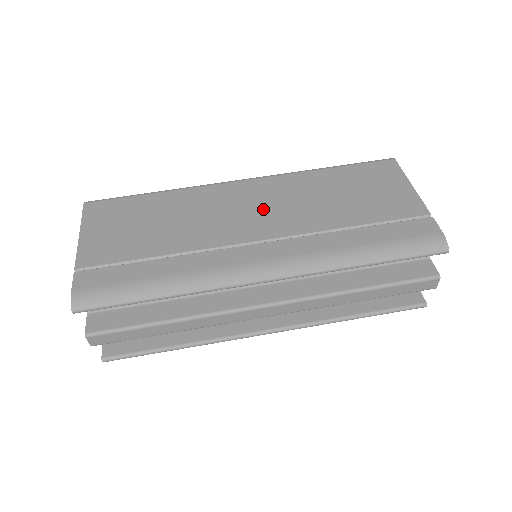
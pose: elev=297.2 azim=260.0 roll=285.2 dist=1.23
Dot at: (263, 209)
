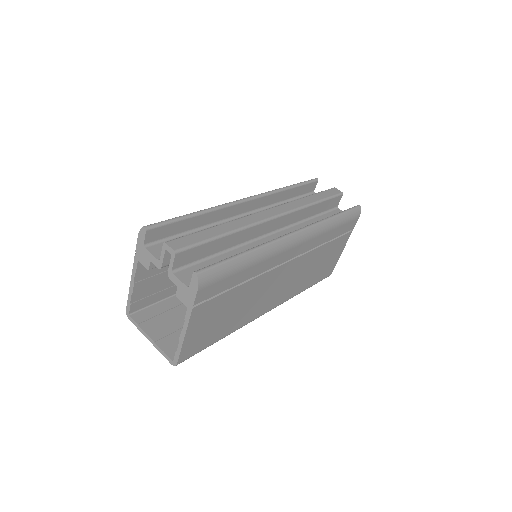
Dot at: occluded
